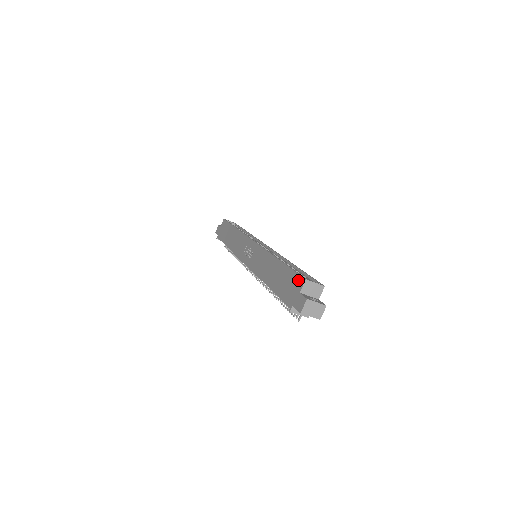
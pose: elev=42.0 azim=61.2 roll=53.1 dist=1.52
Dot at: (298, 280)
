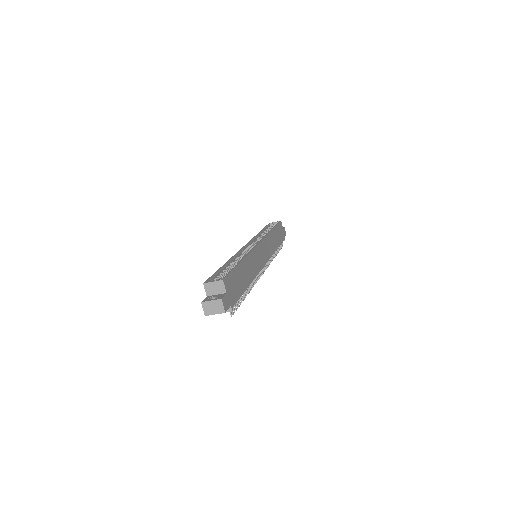
Dot at: occluded
